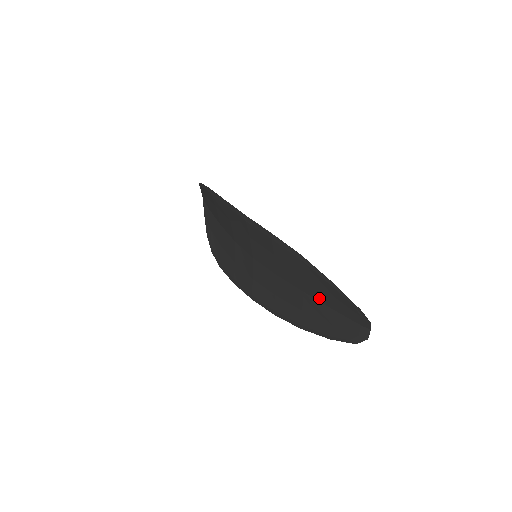
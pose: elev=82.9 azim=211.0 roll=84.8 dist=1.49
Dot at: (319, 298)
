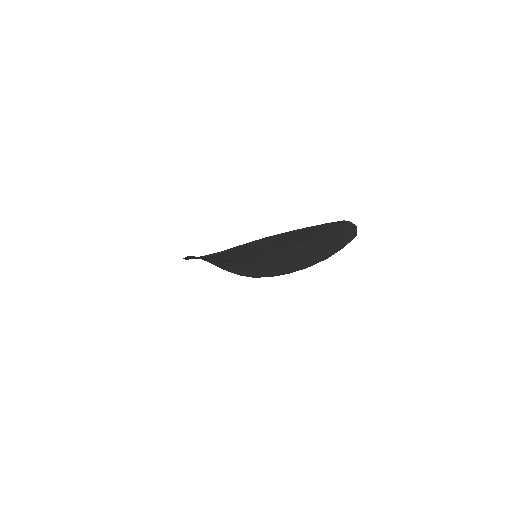
Dot at: (308, 239)
